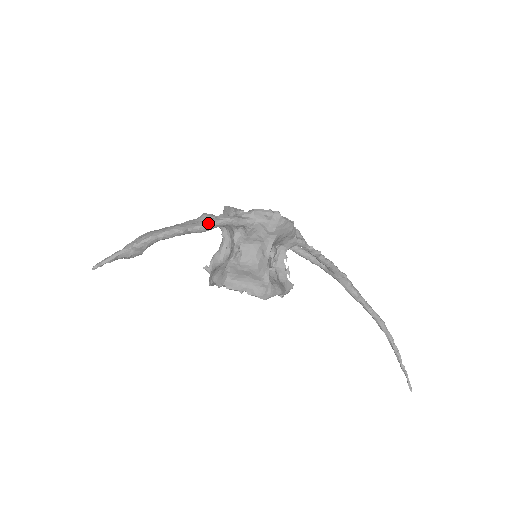
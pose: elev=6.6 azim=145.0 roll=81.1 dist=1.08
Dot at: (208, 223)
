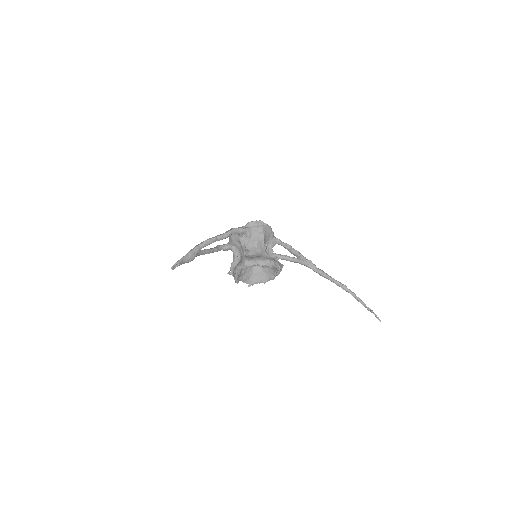
Dot at: (226, 232)
